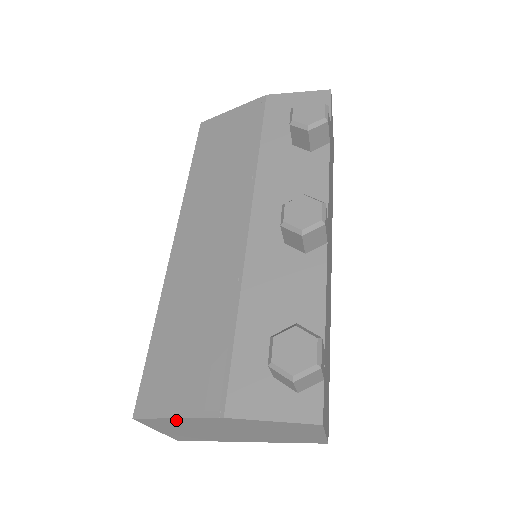
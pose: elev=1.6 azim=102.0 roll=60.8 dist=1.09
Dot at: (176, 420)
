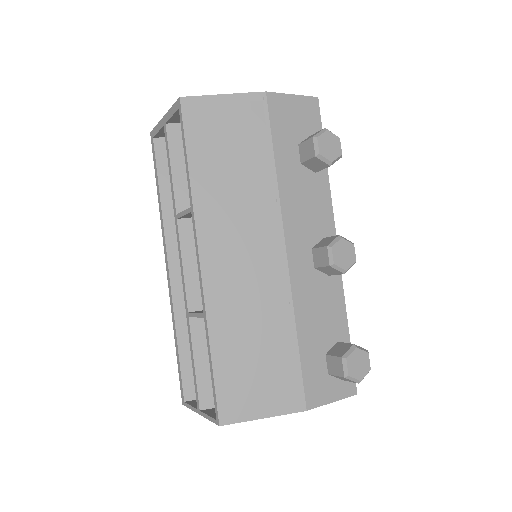
Dot at: (258, 417)
